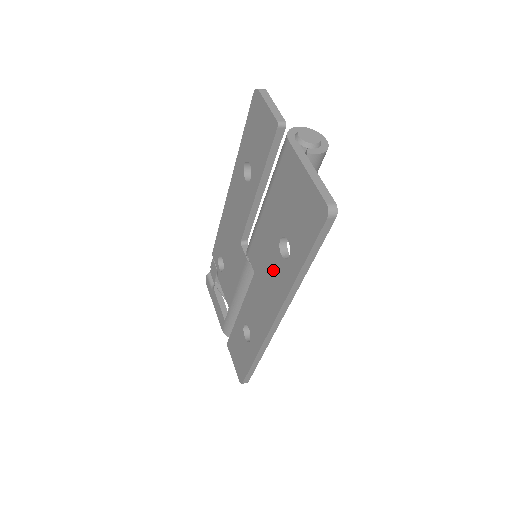
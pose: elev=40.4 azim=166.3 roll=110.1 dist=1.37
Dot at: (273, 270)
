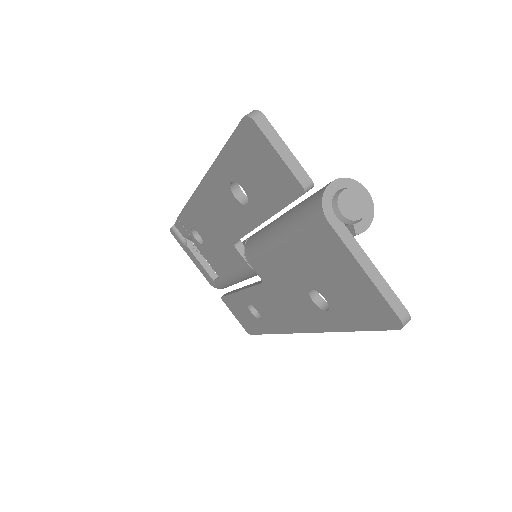
Dot at: (298, 302)
